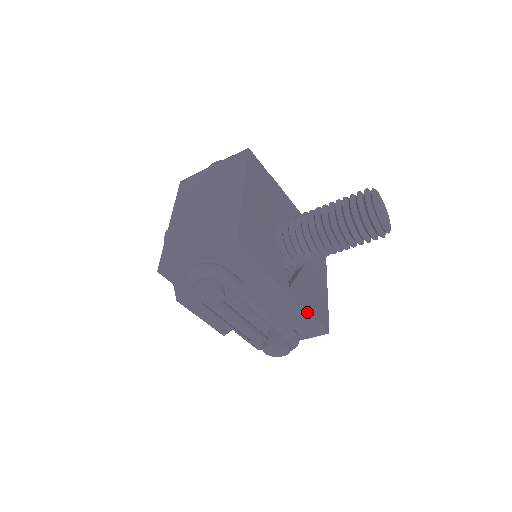
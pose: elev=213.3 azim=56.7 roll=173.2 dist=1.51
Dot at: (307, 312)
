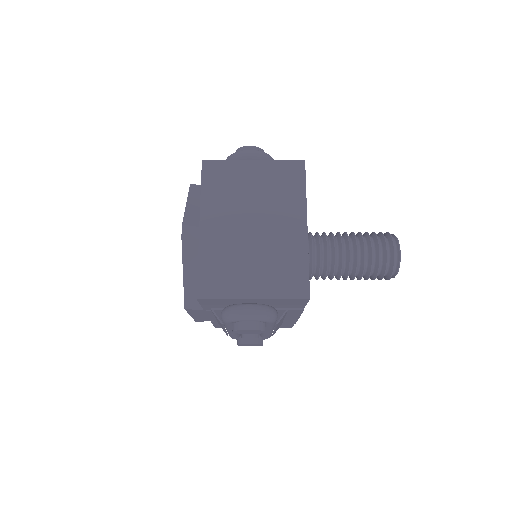
Dot at: occluded
